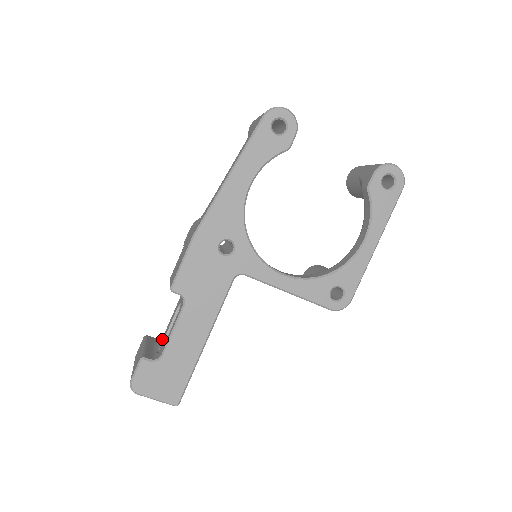
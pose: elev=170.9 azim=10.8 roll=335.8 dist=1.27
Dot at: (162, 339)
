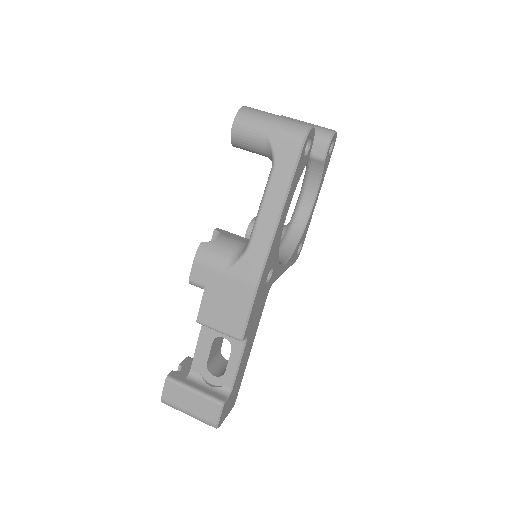
Dot at: (195, 370)
